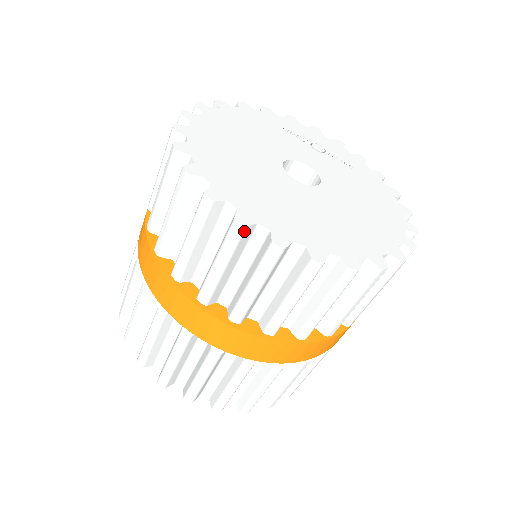
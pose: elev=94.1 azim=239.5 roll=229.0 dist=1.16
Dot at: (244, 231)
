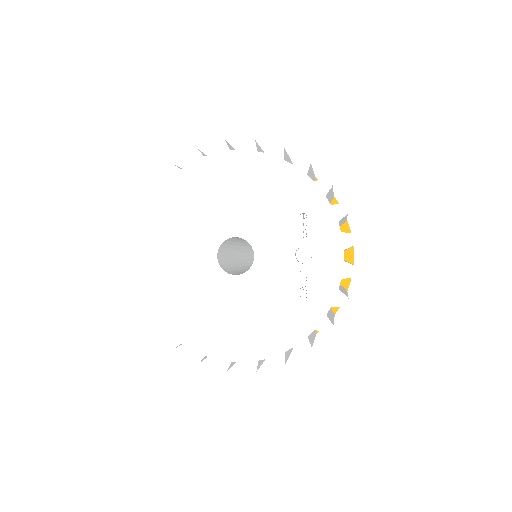
Dot at: (130, 247)
